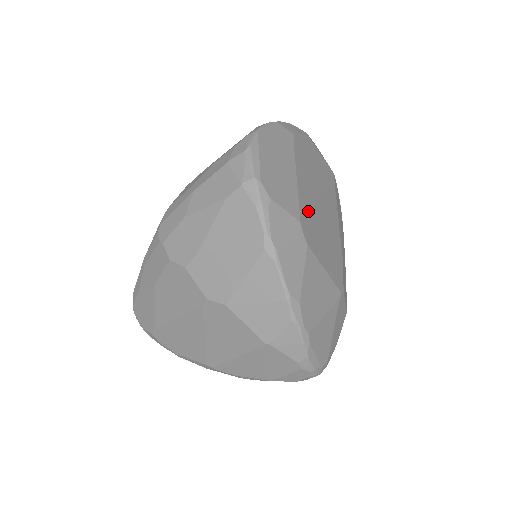
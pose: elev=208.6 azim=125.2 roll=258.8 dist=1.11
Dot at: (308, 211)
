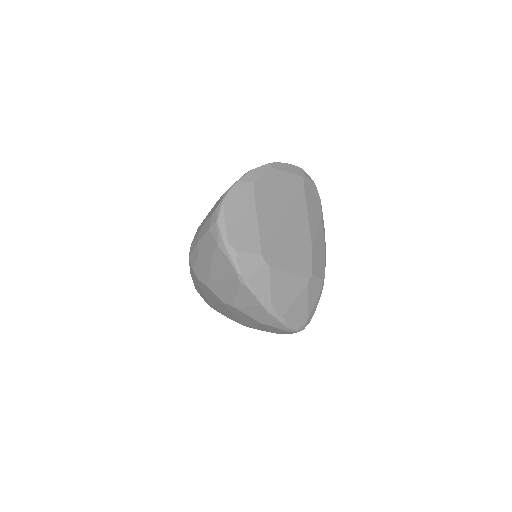
Dot at: (270, 240)
